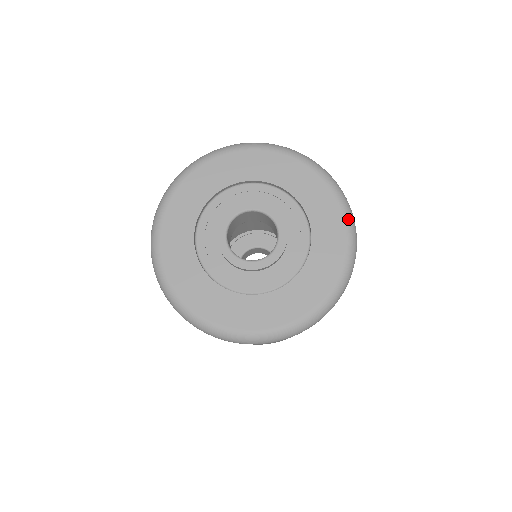
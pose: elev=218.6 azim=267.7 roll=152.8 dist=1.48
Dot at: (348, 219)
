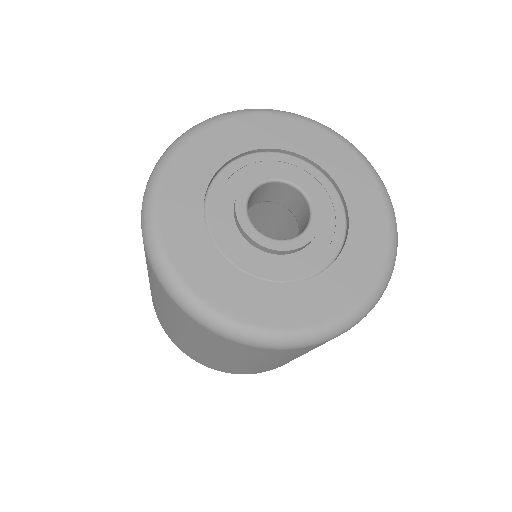
Dot at: (391, 213)
